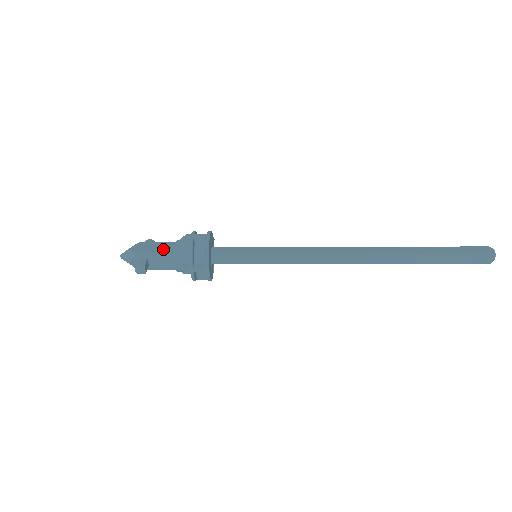
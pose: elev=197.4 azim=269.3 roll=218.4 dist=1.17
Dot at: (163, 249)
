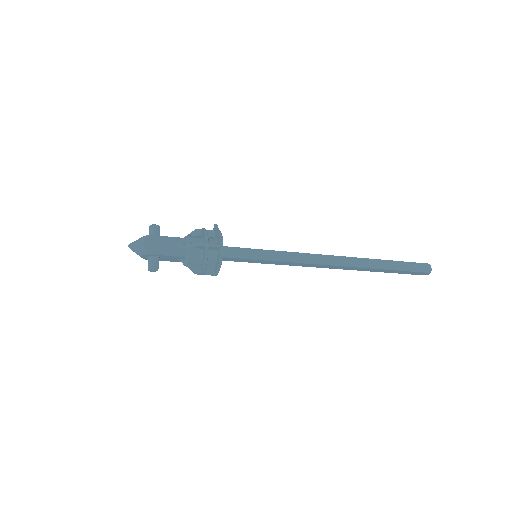
Dot at: (175, 249)
